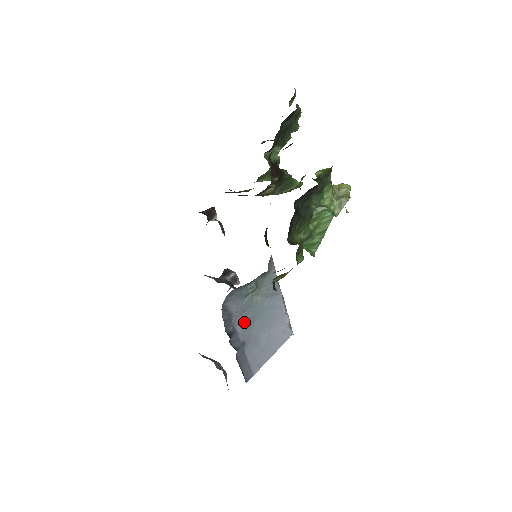
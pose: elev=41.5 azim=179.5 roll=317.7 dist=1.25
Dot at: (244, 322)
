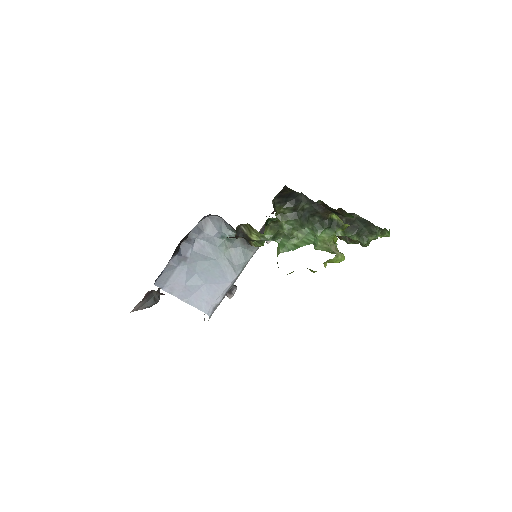
Dot at: (202, 248)
